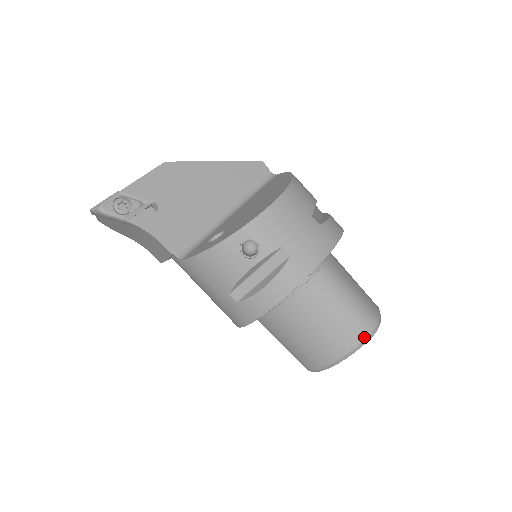
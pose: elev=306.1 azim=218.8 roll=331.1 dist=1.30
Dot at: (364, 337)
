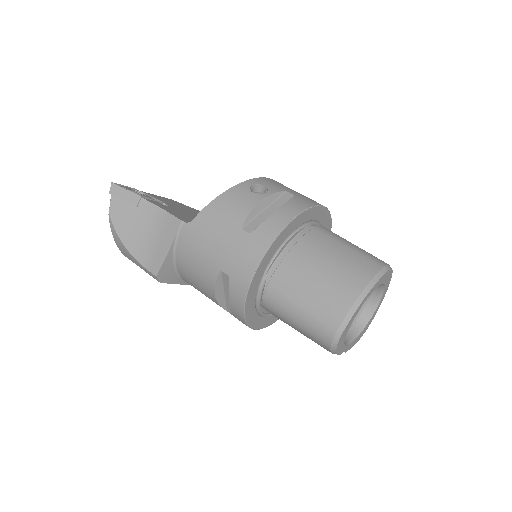
Dot at: (382, 266)
